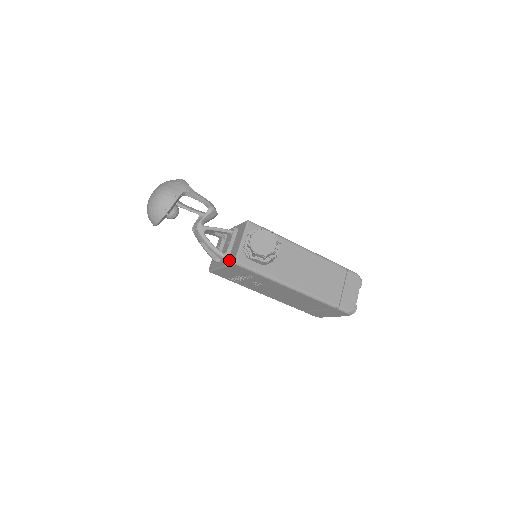
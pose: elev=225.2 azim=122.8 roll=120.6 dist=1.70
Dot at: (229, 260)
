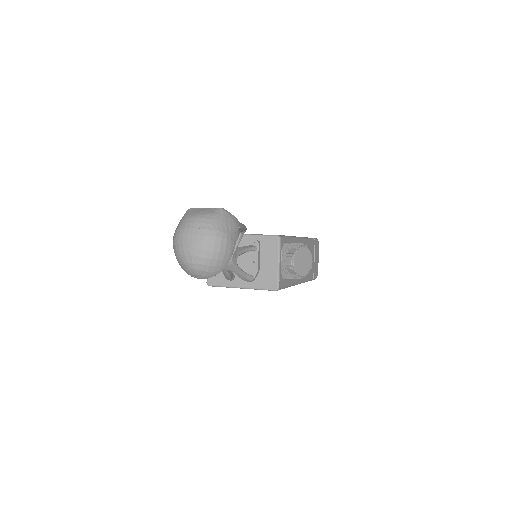
Dot at: (262, 284)
